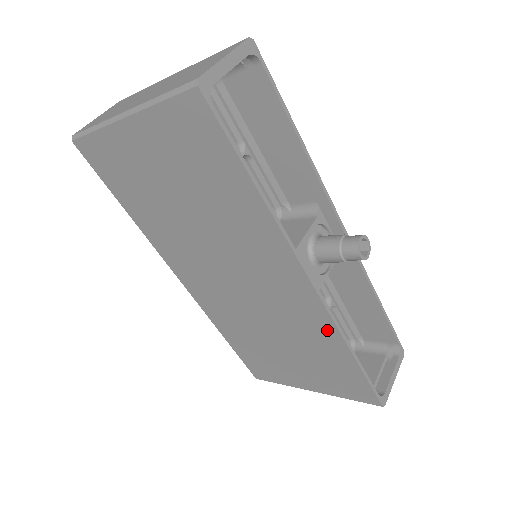
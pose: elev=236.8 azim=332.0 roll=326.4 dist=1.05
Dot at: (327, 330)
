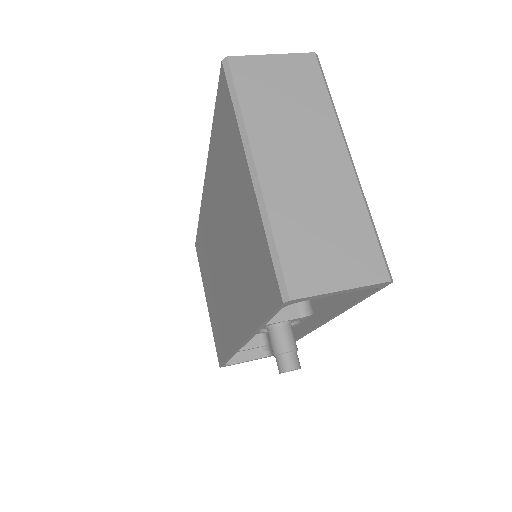
Dot at: (229, 344)
